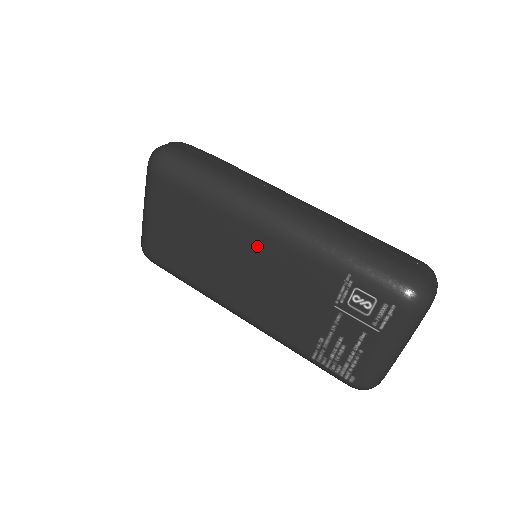
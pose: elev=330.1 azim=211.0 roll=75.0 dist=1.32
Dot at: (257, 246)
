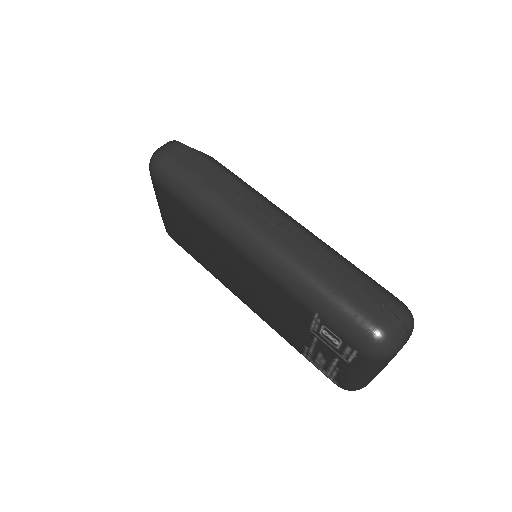
Dot at: (242, 264)
